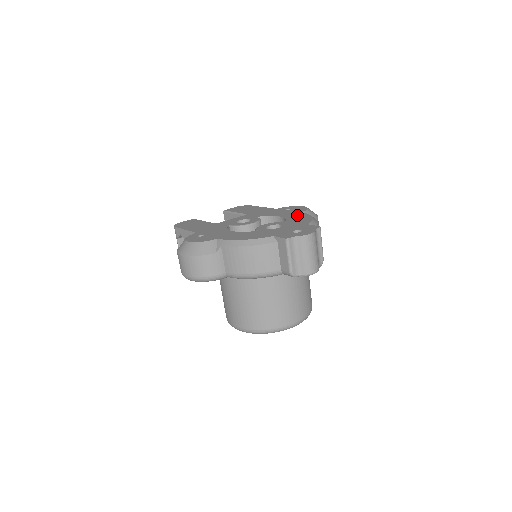
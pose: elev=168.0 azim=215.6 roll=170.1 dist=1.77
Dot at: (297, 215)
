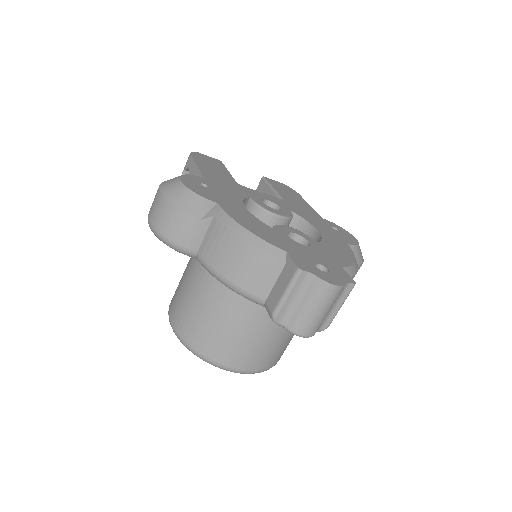
Dot at: (339, 244)
